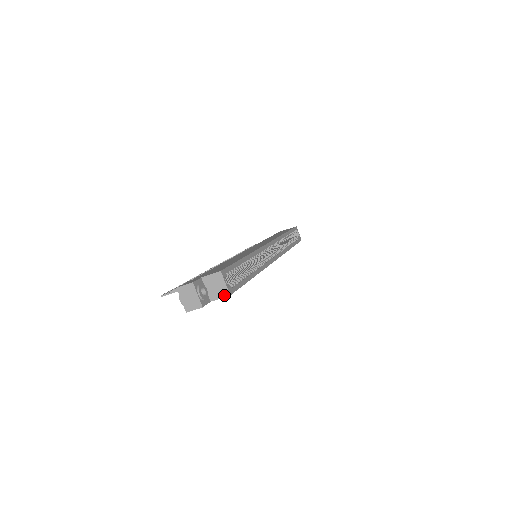
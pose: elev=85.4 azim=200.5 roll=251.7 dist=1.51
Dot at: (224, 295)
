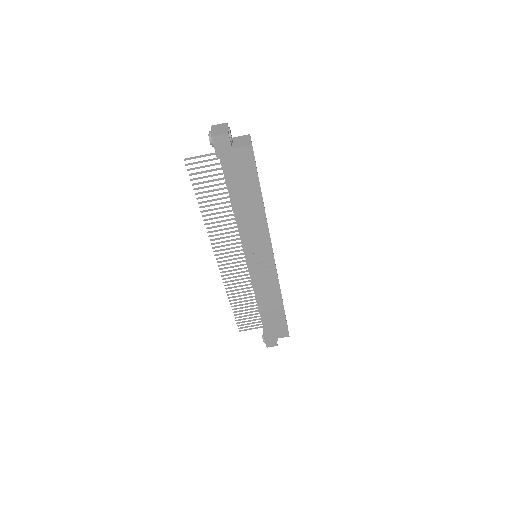
Dot at: (247, 145)
